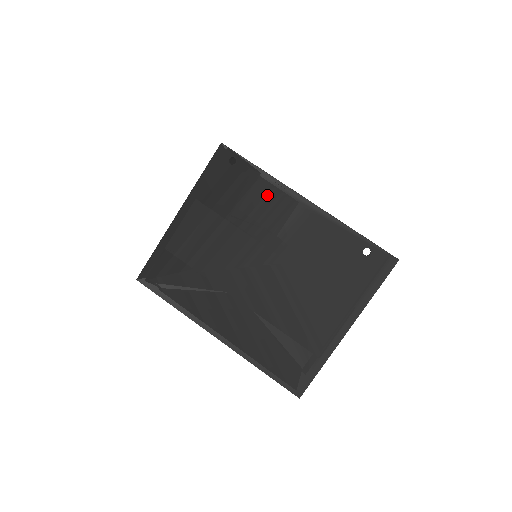
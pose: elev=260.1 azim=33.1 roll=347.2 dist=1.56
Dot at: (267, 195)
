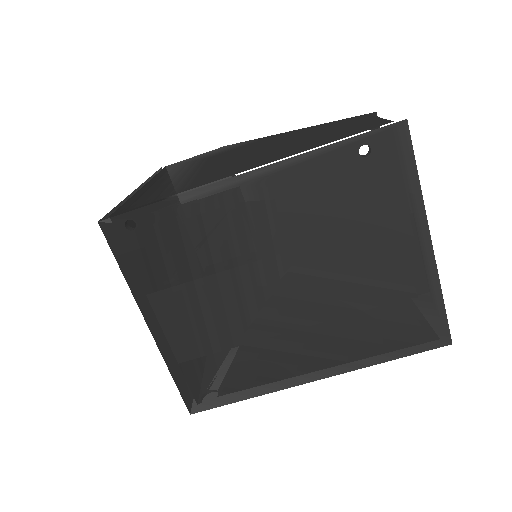
Dot at: (203, 216)
